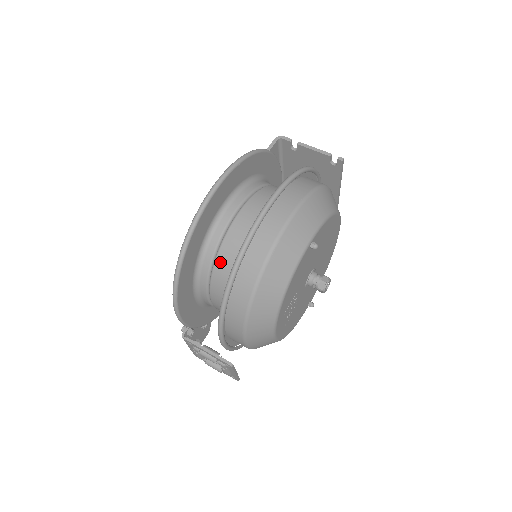
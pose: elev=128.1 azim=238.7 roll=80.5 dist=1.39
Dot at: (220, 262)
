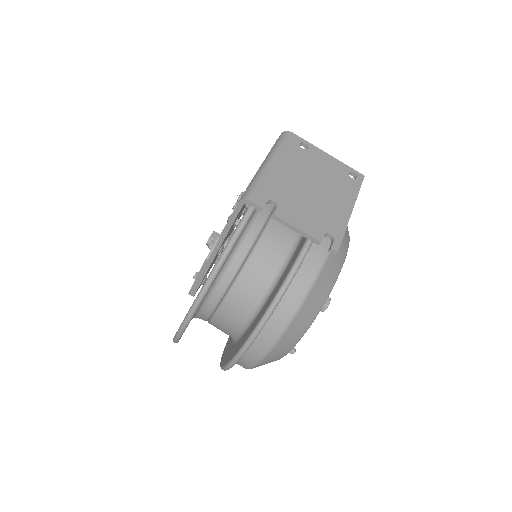
Dot at: occluded
